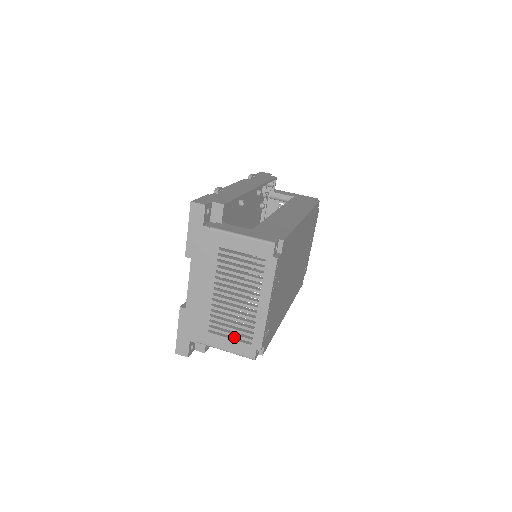
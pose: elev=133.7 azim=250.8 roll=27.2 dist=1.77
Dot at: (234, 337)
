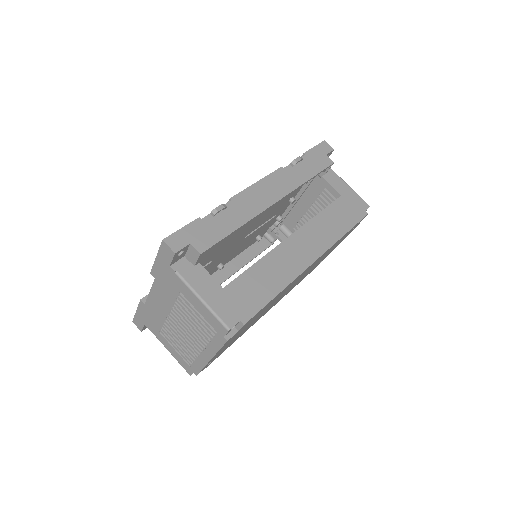
Dot at: occluded
